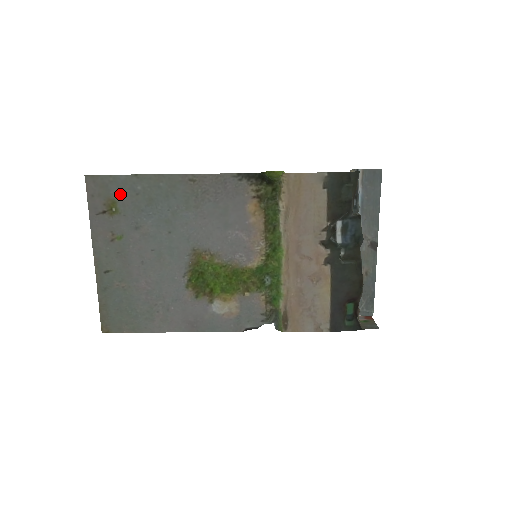
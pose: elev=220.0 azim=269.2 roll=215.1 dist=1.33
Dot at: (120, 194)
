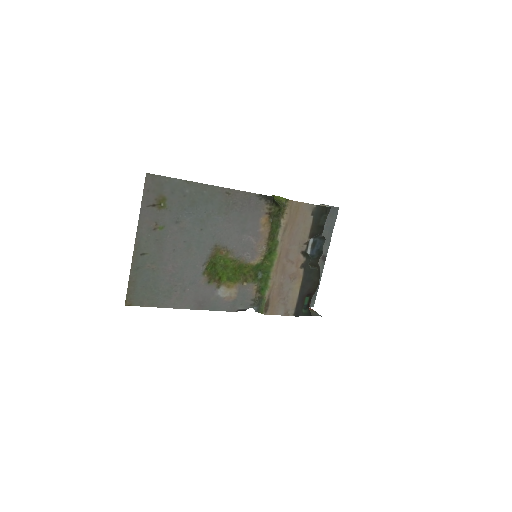
Dot at: (171, 193)
